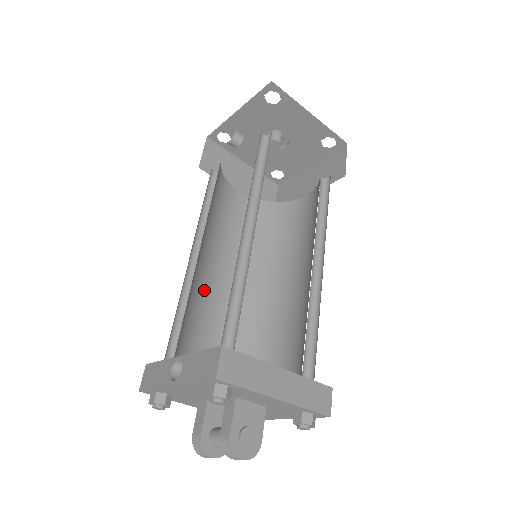
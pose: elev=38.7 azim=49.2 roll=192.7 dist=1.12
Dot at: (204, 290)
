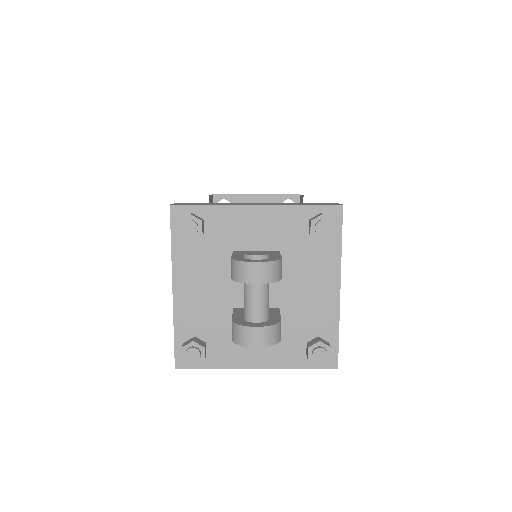
Dot at: occluded
